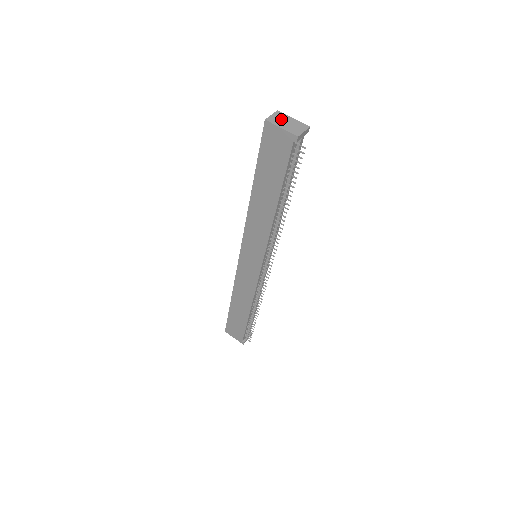
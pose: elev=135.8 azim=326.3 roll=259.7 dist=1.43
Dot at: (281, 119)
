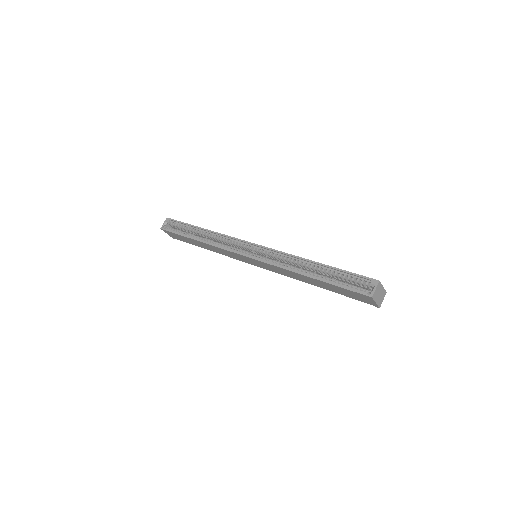
Dot at: (378, 292)
